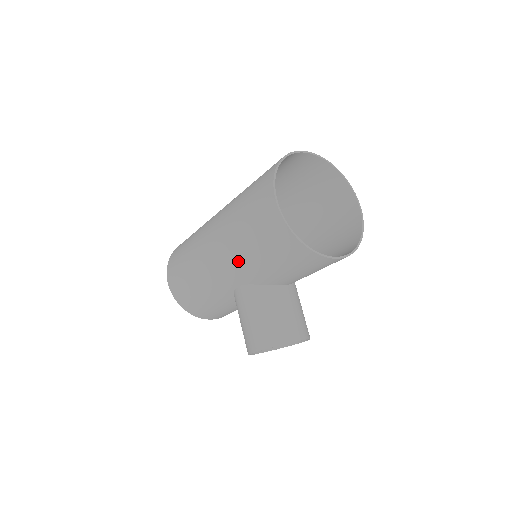
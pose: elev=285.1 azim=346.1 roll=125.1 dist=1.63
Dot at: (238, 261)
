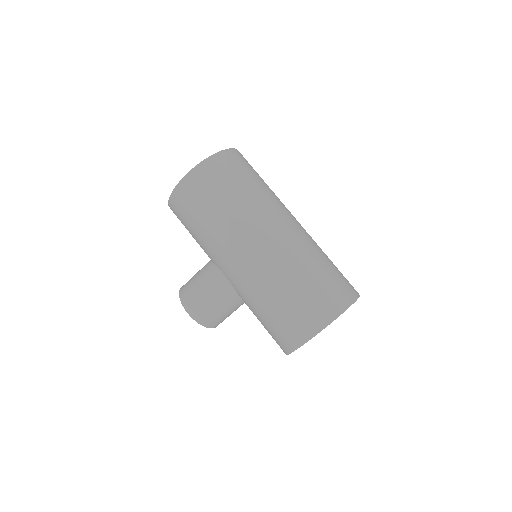
Dot at: (249, 291)
